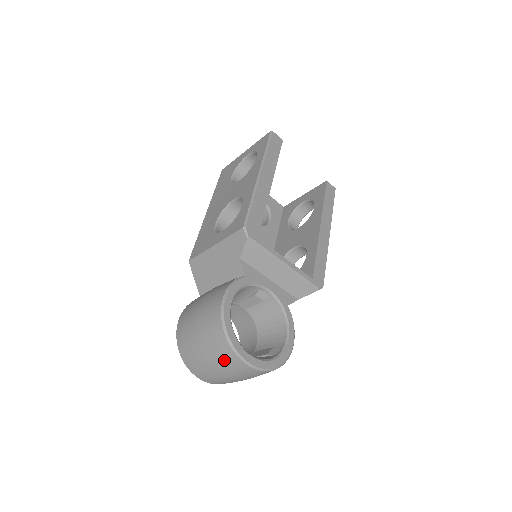
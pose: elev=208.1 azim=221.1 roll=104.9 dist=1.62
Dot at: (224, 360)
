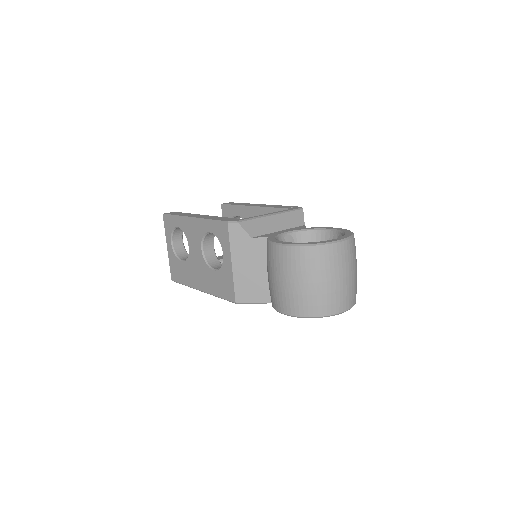
Dot at: (331, 261)
